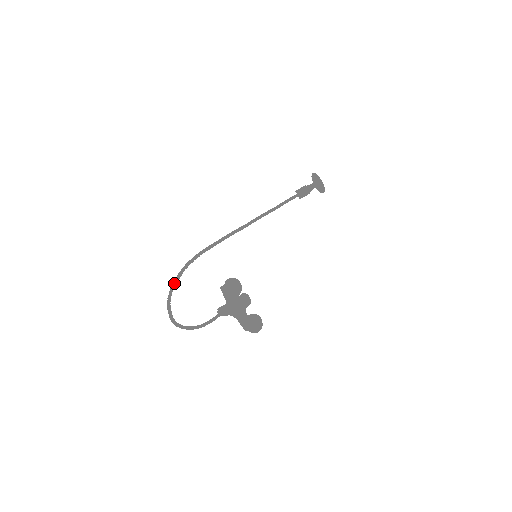
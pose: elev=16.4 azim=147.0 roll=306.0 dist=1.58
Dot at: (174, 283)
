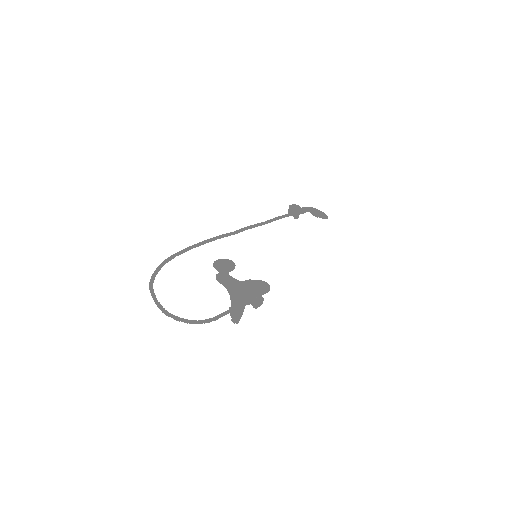
Dot at: (154, 272)
